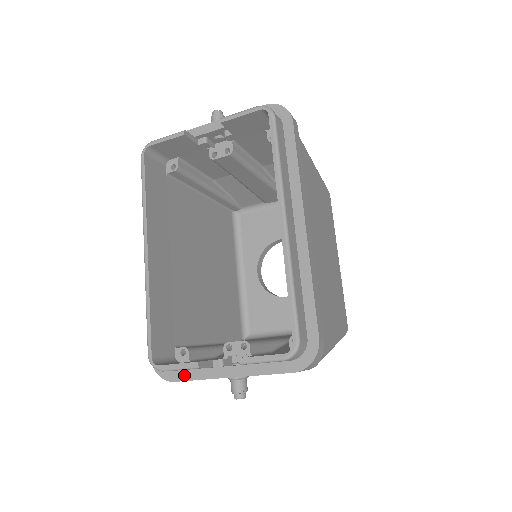
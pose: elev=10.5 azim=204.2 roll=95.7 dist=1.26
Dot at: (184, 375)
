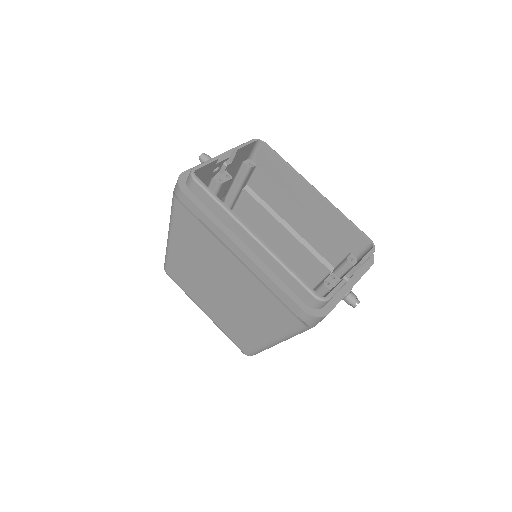
Dot at: (331, 305)
